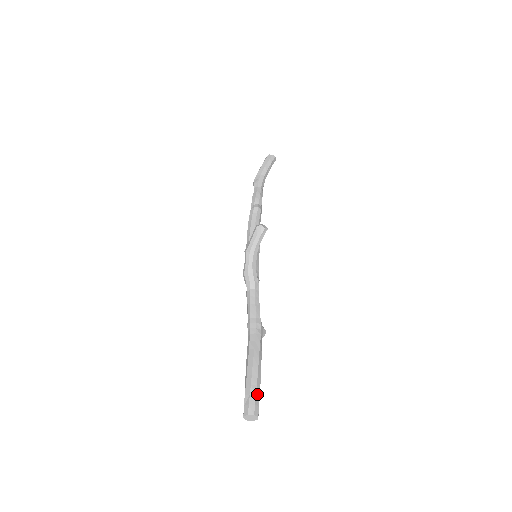
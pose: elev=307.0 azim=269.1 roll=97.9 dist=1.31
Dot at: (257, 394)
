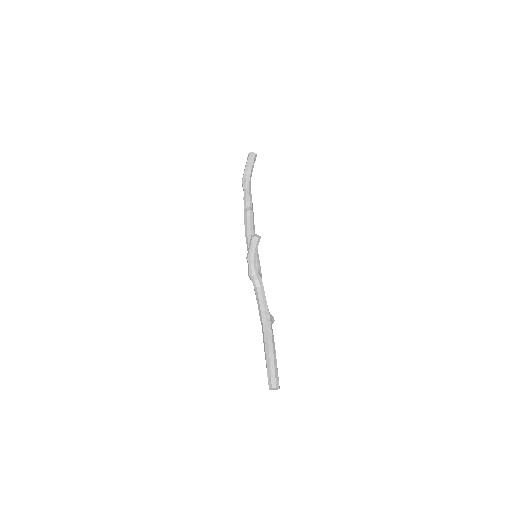
Dot at: (276, 371)
